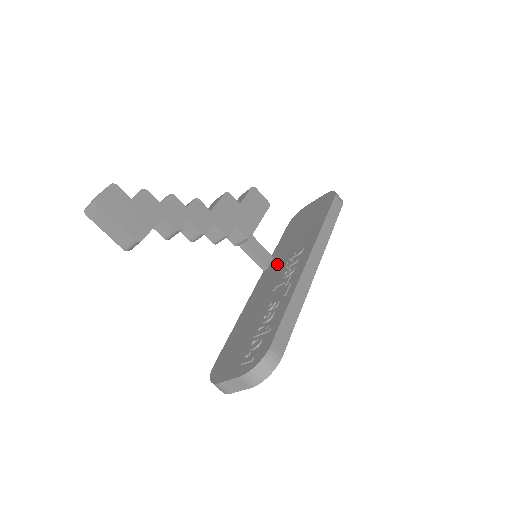
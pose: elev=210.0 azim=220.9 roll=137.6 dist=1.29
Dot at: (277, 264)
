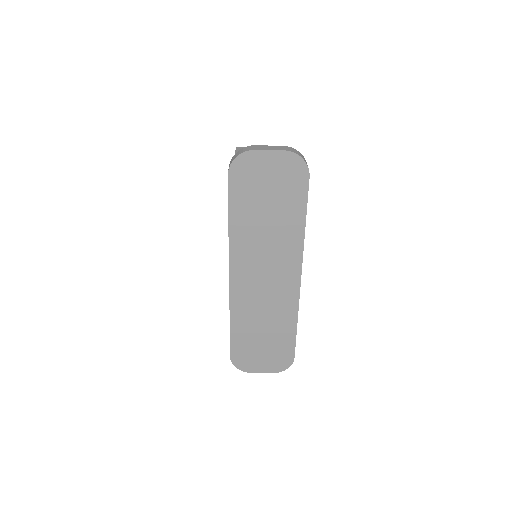
Dot at: occluded
